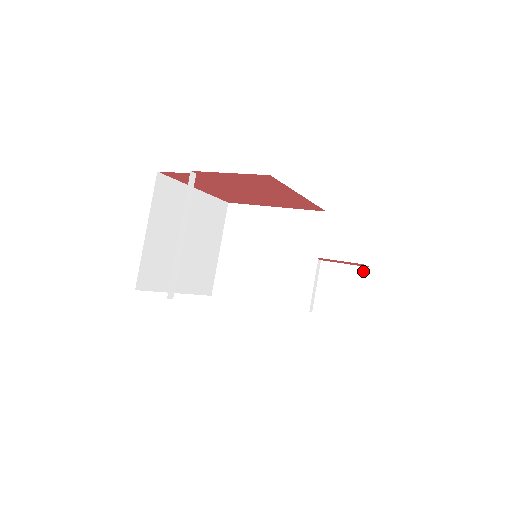
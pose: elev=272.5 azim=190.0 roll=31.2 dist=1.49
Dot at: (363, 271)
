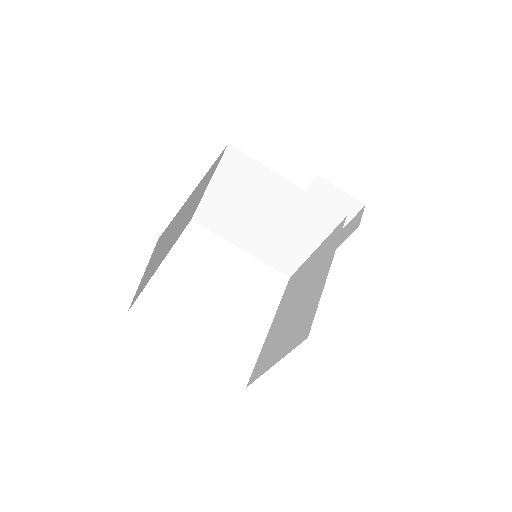
Dot at: (356, 204)
